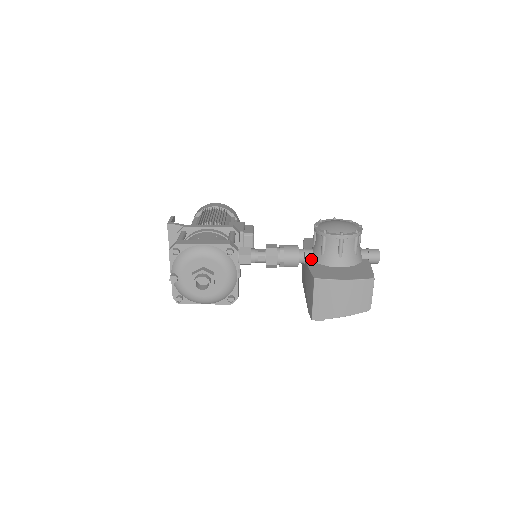
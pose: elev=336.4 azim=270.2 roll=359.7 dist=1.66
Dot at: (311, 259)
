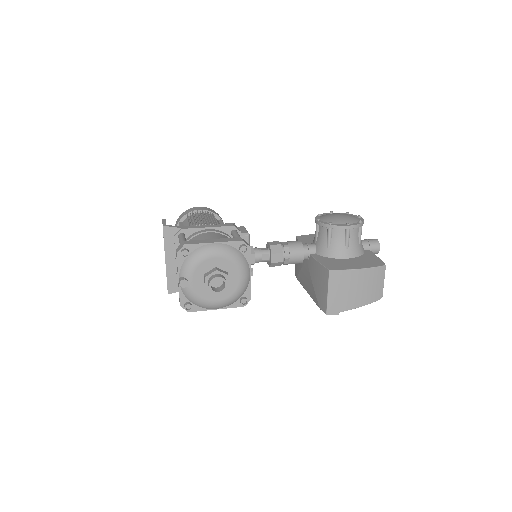
Dot at: (315, 254)
